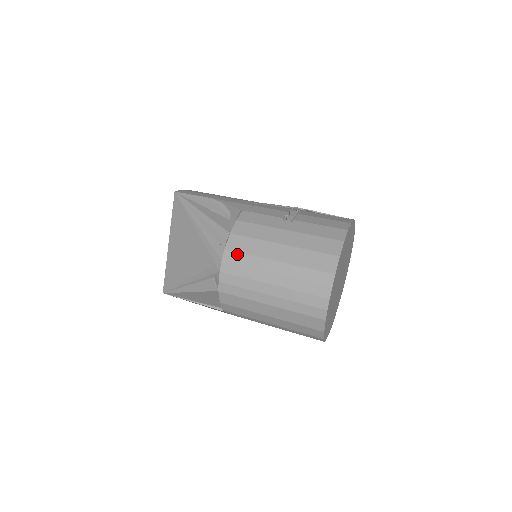
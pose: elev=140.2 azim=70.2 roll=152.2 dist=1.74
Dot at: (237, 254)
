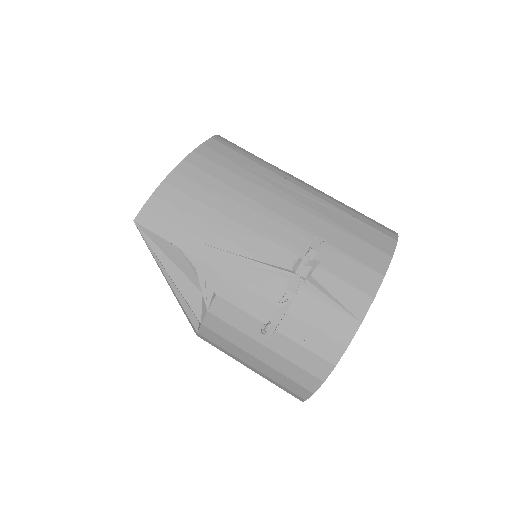
Dot at: (210, 342)
